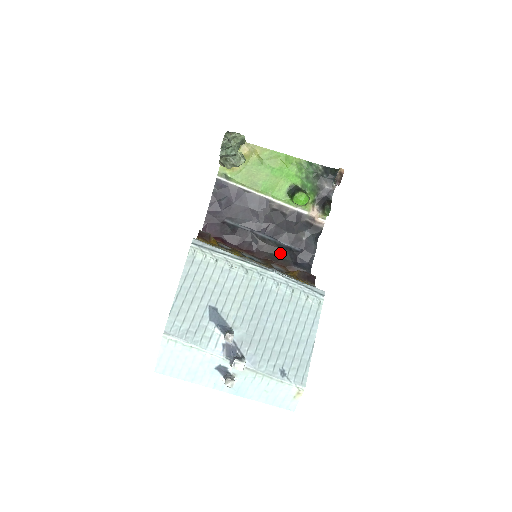
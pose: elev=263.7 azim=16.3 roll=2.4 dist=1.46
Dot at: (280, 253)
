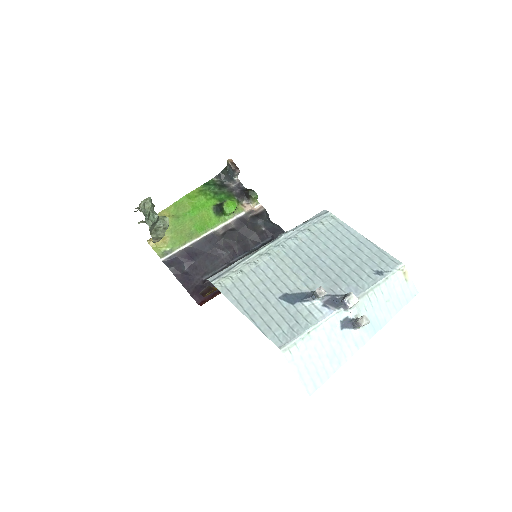
Dot at: occluded
